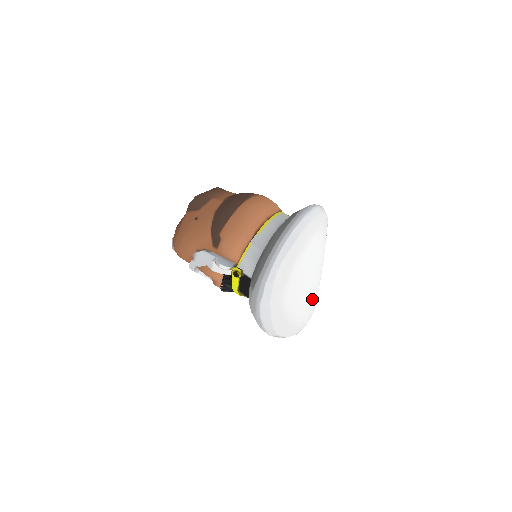
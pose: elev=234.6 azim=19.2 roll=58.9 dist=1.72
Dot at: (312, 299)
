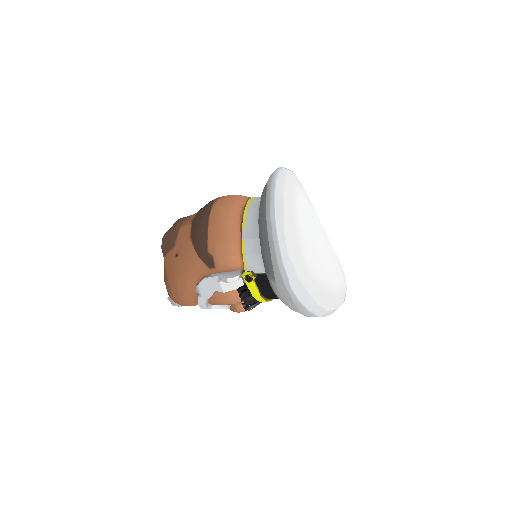
Dot at: (335, 260)
